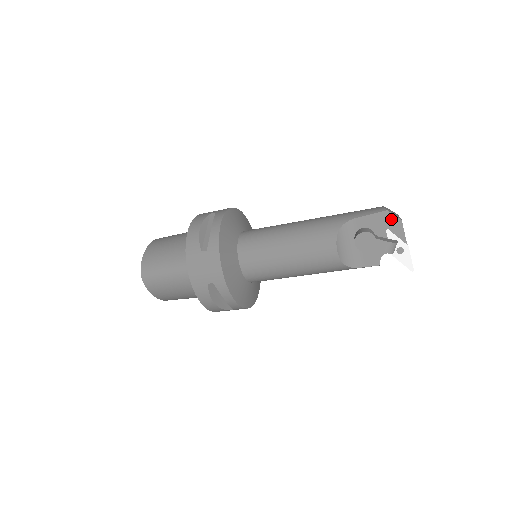
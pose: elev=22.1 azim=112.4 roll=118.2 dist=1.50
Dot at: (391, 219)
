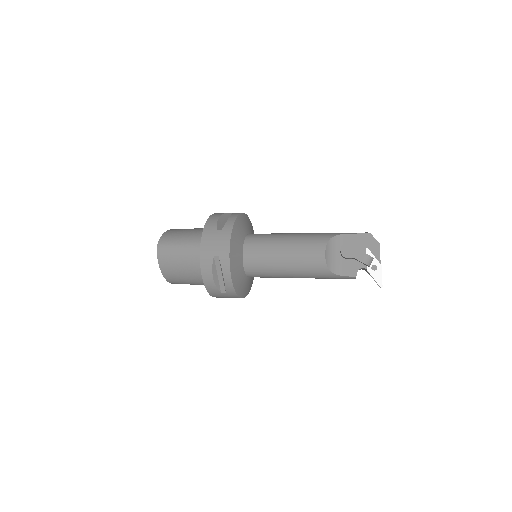
Dot at: (372, 240)
